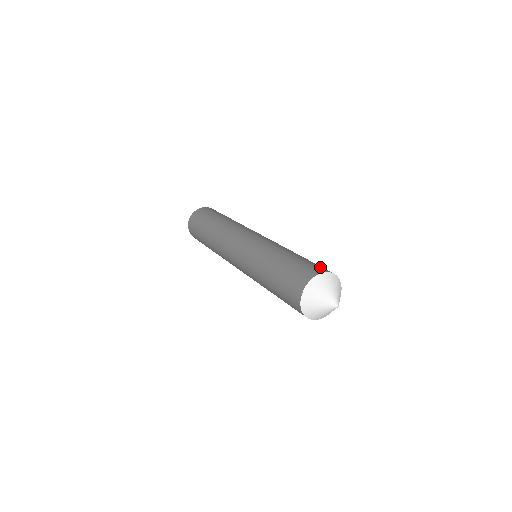
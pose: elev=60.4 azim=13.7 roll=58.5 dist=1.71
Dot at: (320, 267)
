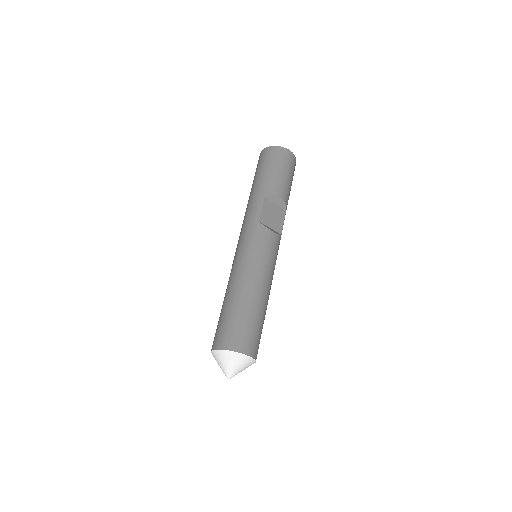
Dot at: (227, 337)
